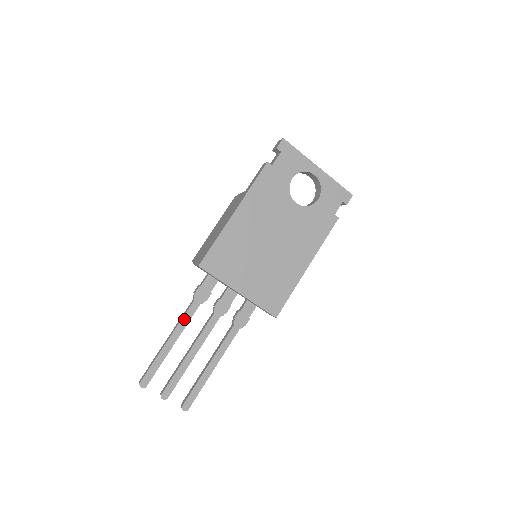
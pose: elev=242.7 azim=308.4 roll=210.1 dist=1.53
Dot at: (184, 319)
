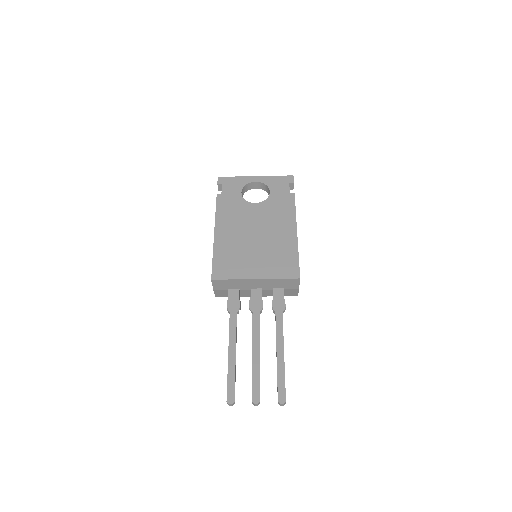
Dot at: (231, 330)
